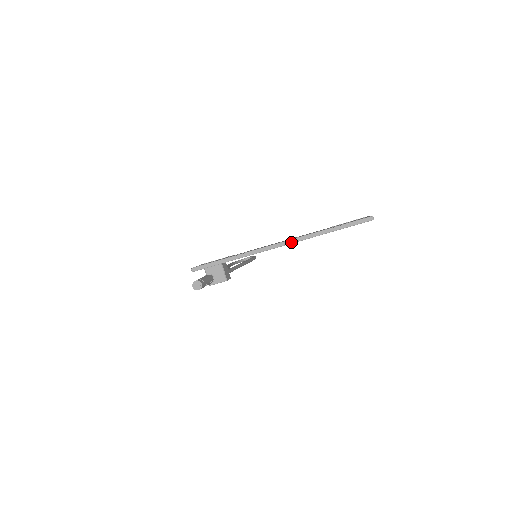
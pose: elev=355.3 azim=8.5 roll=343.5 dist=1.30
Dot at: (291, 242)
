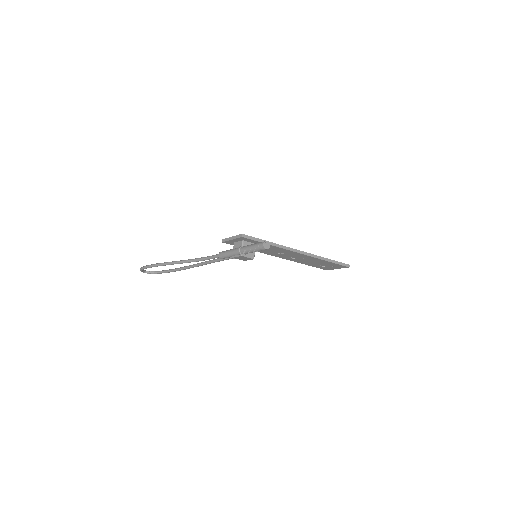
Dot at: (308, 254)
